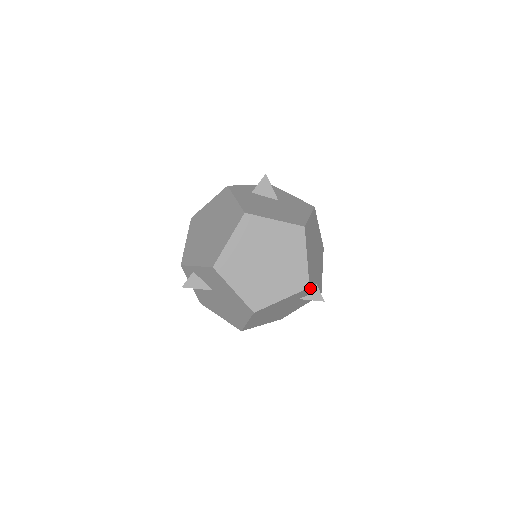
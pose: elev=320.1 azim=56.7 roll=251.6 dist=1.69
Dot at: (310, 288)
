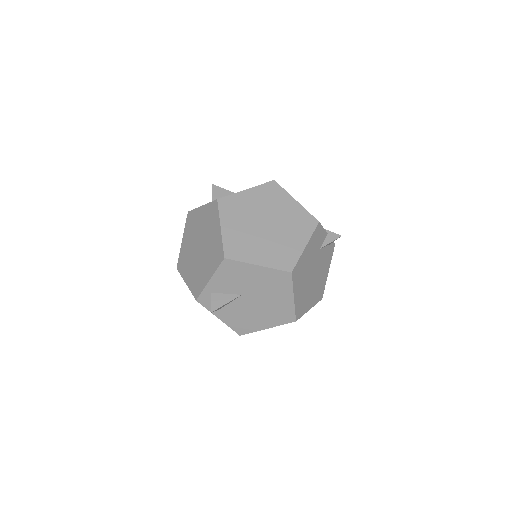
Dot at: (320, 224)
